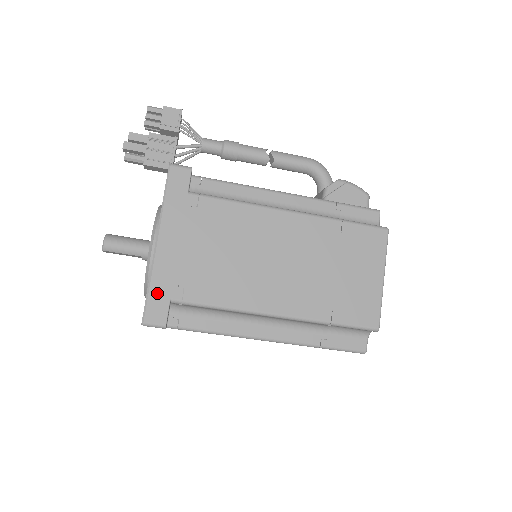
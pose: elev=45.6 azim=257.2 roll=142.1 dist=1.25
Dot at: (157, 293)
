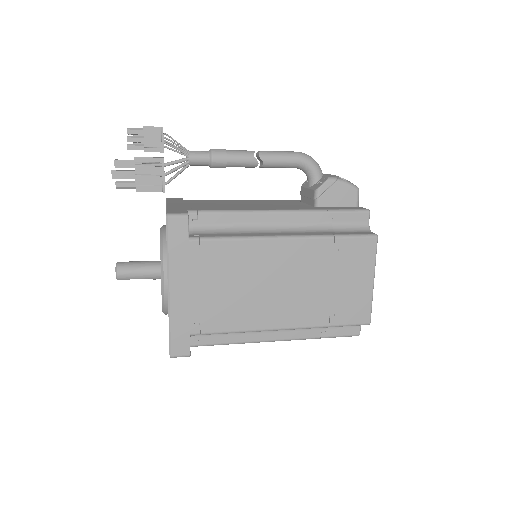
Dot at: (178, 331)
